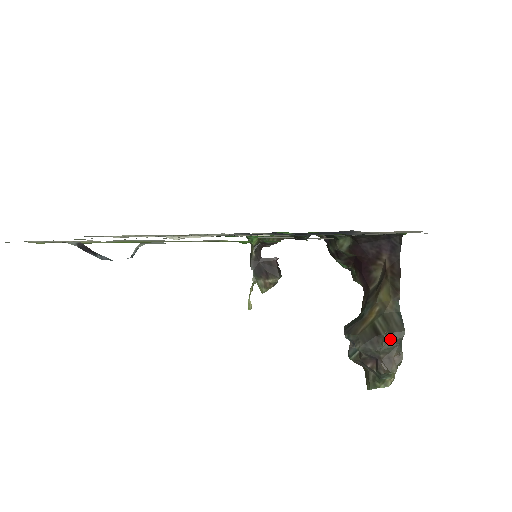
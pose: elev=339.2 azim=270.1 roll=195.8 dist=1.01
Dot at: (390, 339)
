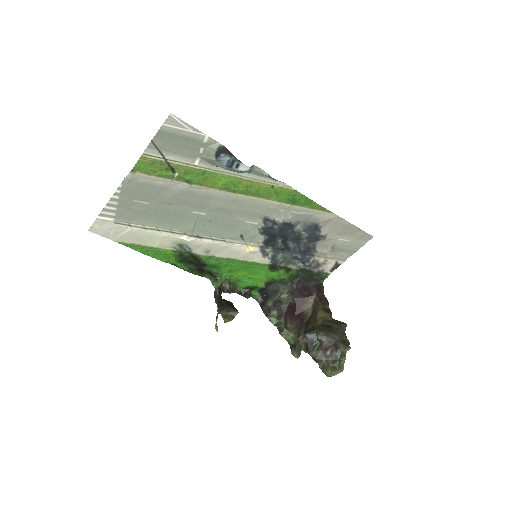
Dot at: (340, 328)
